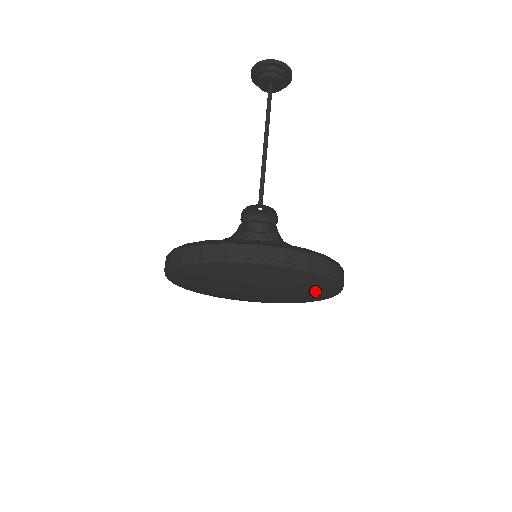
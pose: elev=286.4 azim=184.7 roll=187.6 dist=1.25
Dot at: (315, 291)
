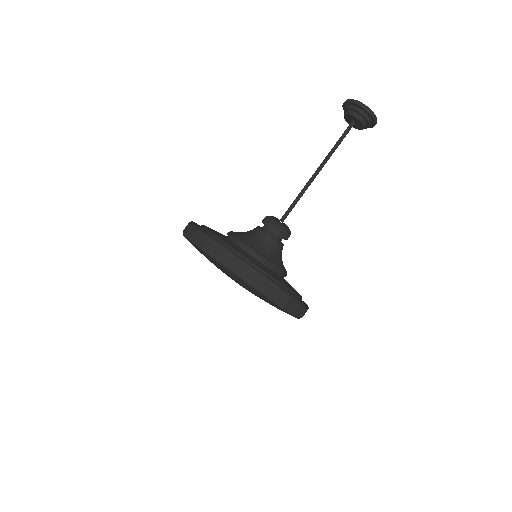
Dot at: (256, 293)
